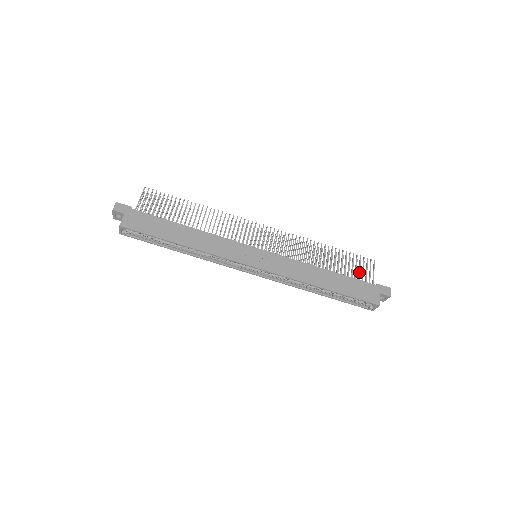
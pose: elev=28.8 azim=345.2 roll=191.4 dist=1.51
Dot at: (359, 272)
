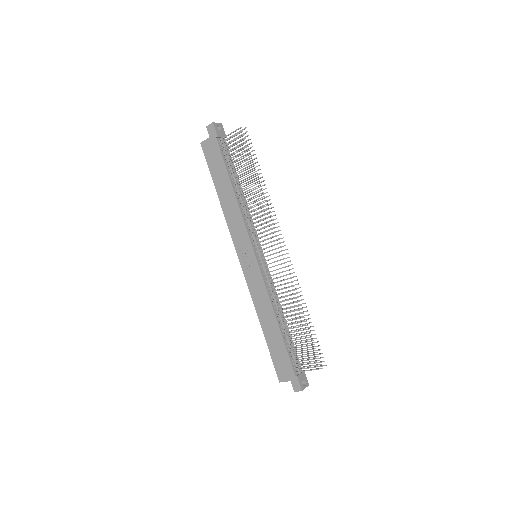
Dot at: (299, 355)
